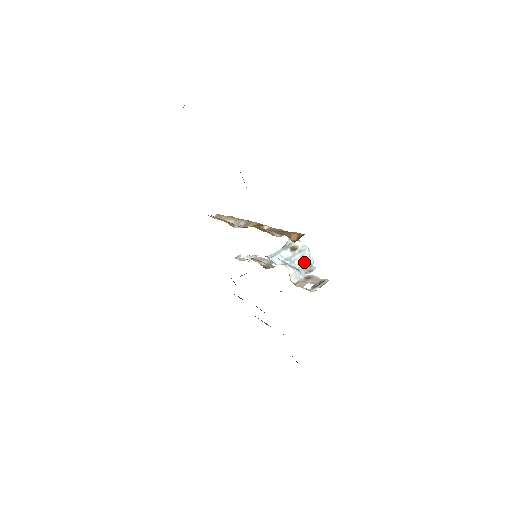
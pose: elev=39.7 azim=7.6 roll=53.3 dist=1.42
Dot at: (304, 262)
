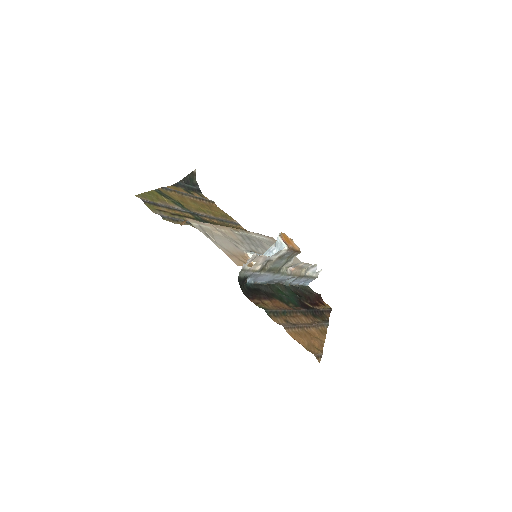
Dot at: occluded
